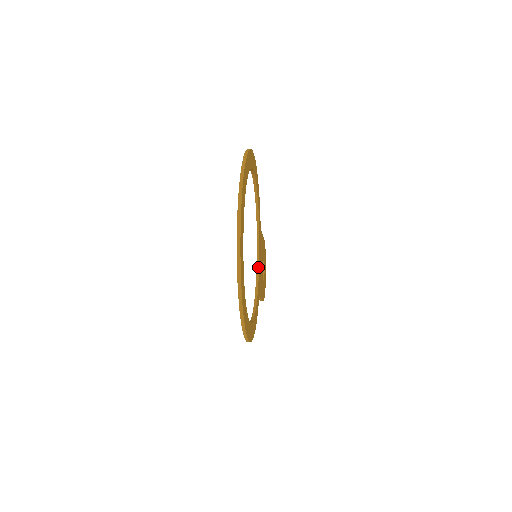
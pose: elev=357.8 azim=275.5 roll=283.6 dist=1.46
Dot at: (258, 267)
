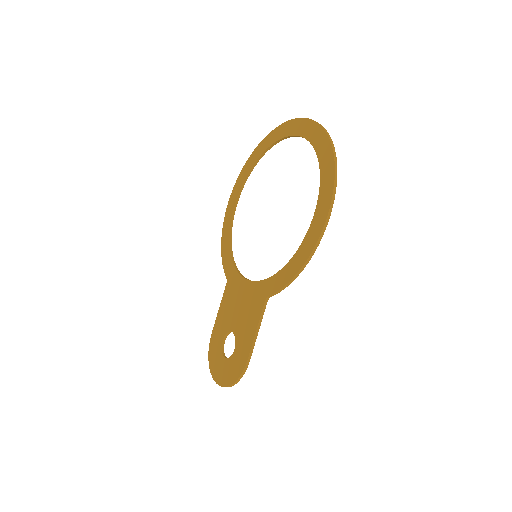
Dot at: (253, 281)
